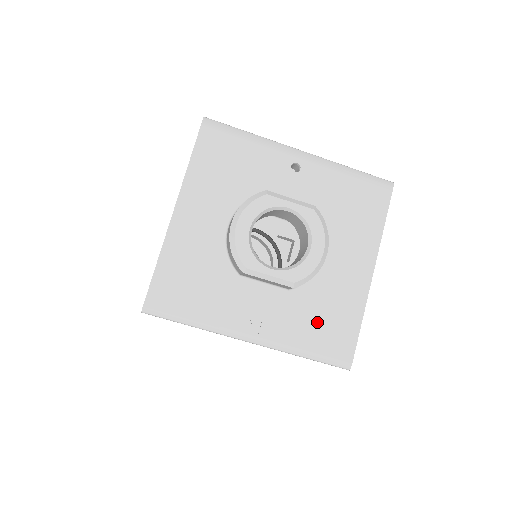
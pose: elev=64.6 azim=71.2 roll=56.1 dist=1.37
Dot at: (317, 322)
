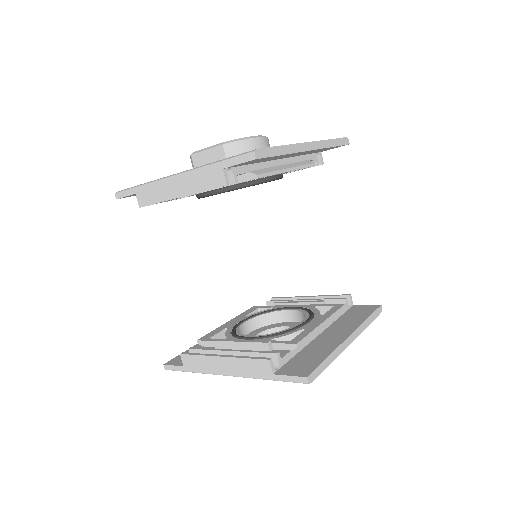
Dot at: occluded
